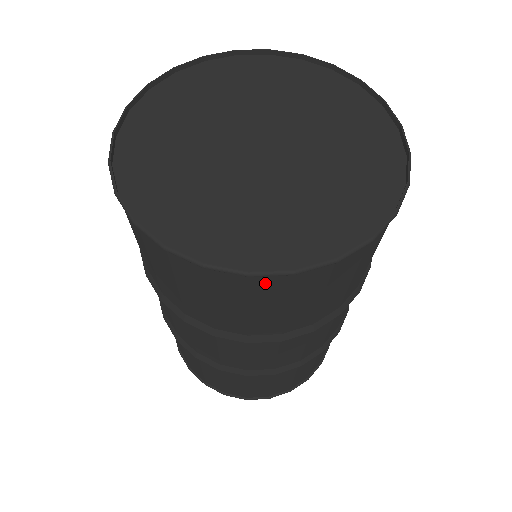
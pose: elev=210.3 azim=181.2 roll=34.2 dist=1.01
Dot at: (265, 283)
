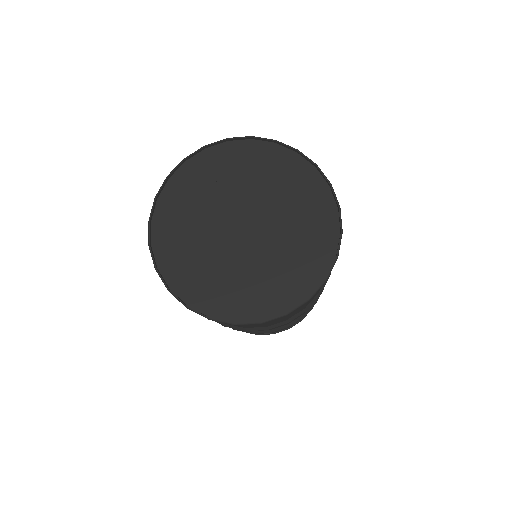
Dot at: occluded
